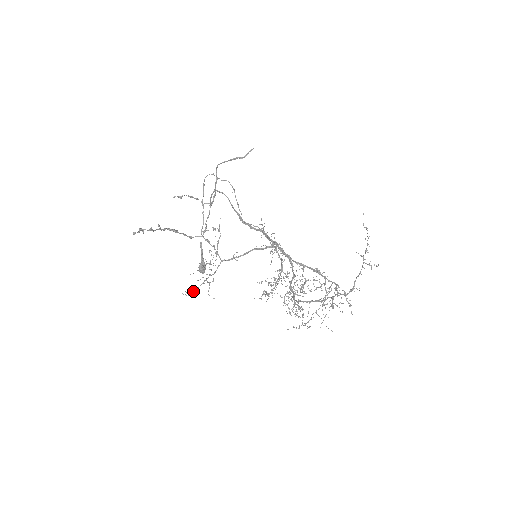
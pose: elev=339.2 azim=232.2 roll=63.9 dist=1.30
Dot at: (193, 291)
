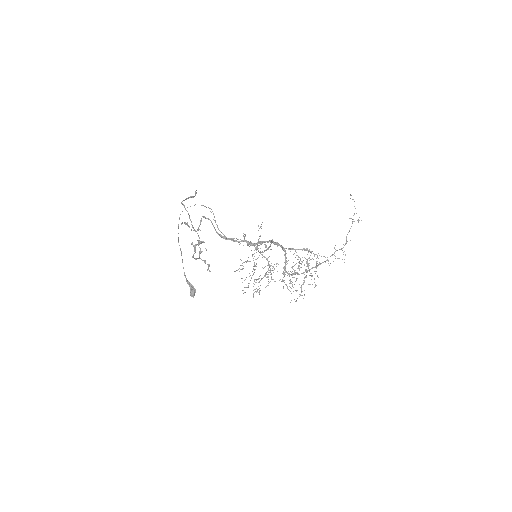
Dot at: (249, 283)
